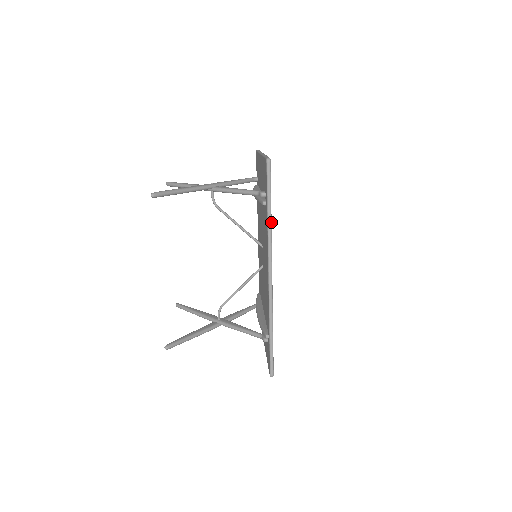
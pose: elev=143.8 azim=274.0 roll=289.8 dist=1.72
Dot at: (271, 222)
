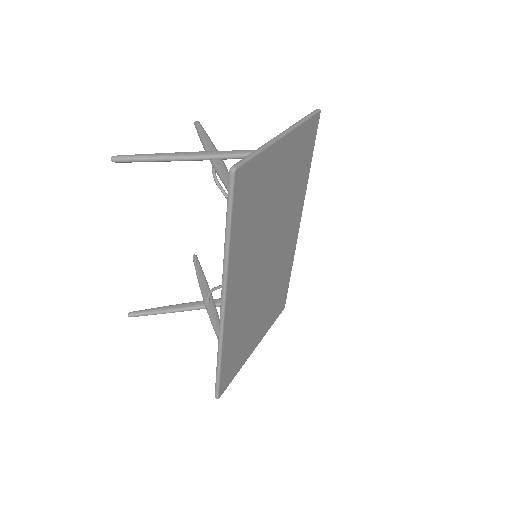
Dot at: (229, 249)
